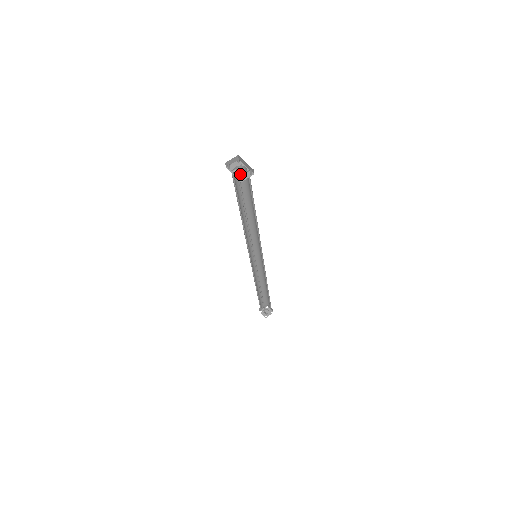
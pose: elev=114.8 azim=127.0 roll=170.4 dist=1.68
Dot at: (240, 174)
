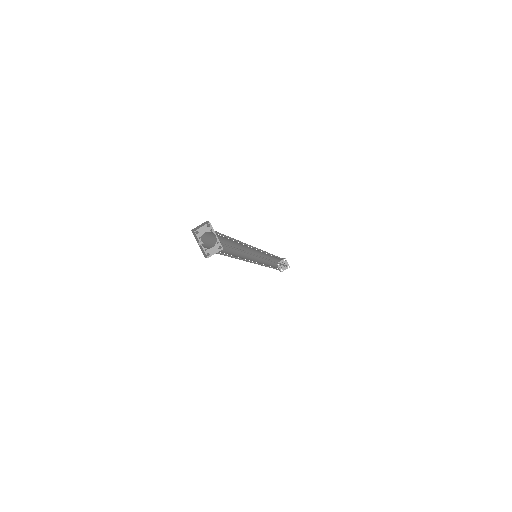
Dot at: (213, 233)
